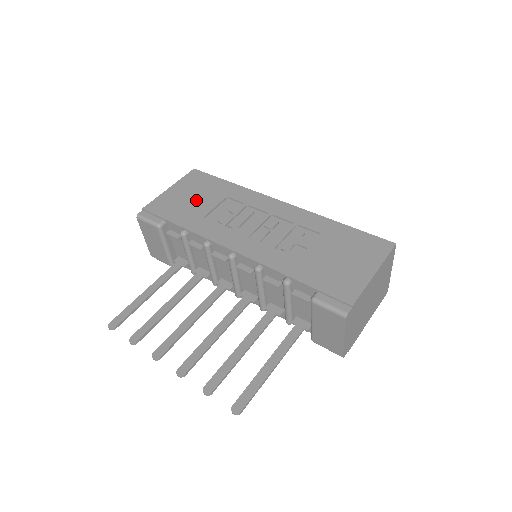
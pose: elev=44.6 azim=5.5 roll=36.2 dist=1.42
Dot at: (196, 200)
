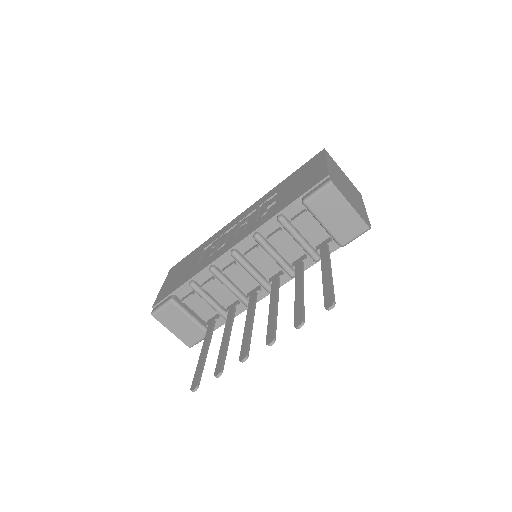
Dot at: (185, 269)
